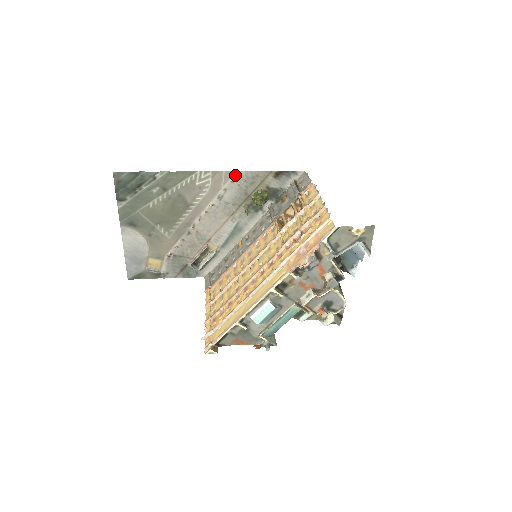
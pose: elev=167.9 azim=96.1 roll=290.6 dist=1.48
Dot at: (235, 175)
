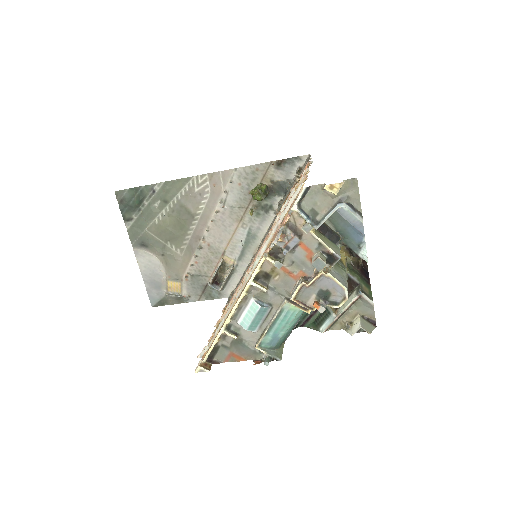
Dot at: (233, 173)
